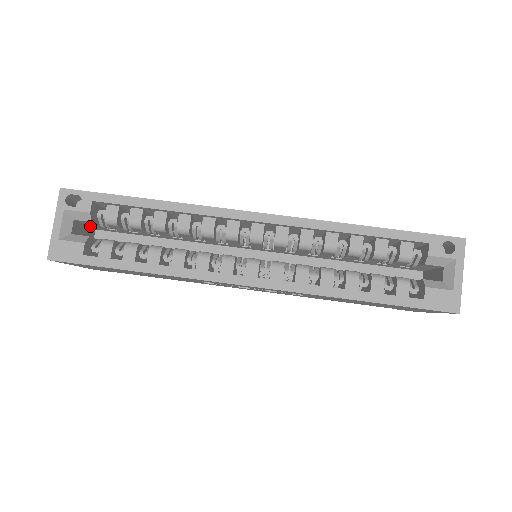
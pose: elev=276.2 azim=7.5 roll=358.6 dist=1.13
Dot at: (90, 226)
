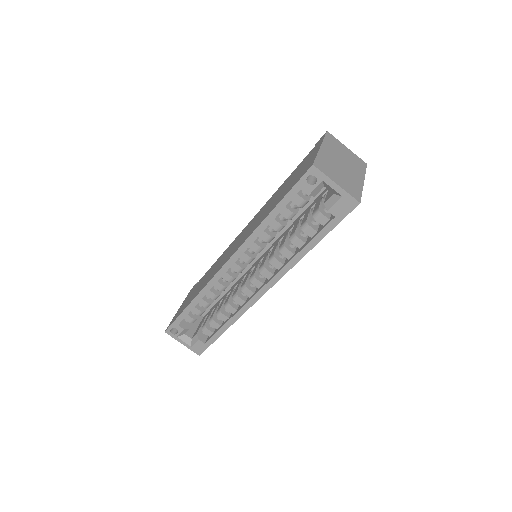
Dot at: occluded
